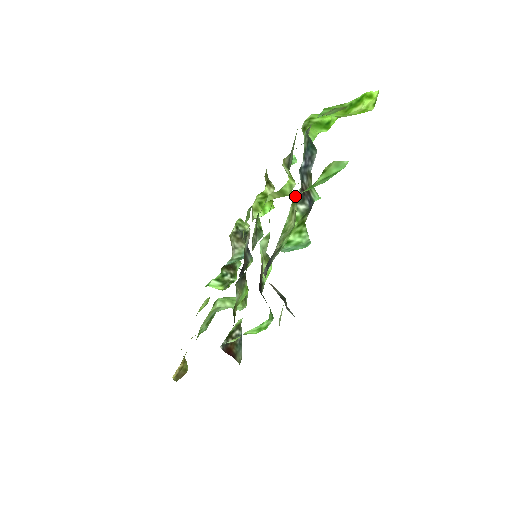
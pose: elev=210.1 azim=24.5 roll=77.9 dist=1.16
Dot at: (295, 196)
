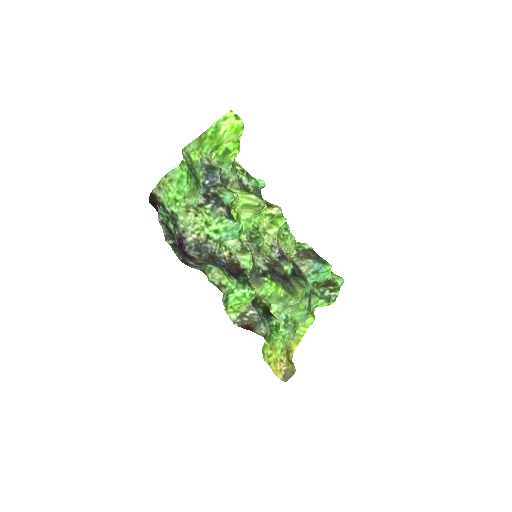
Dot at: (199, 203)
